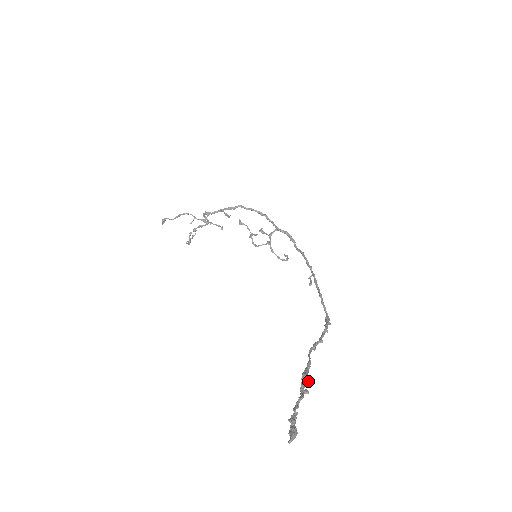
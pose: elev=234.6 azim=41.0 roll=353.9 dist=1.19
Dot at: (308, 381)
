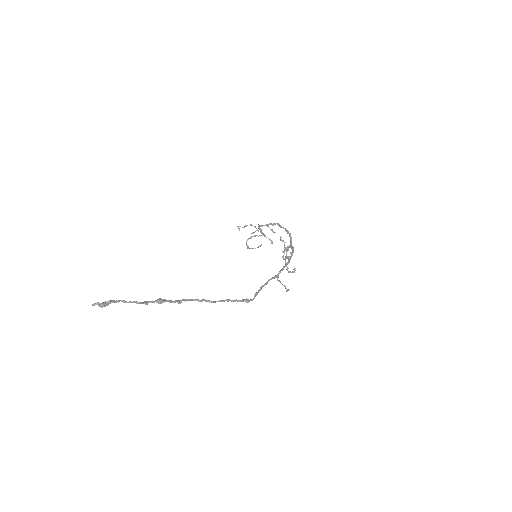
Dot at: (159, 303)
